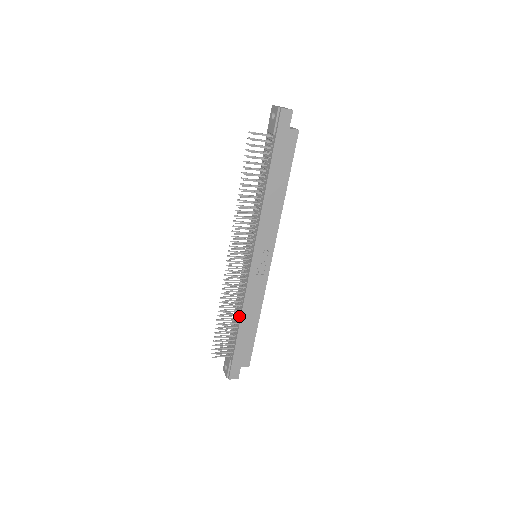
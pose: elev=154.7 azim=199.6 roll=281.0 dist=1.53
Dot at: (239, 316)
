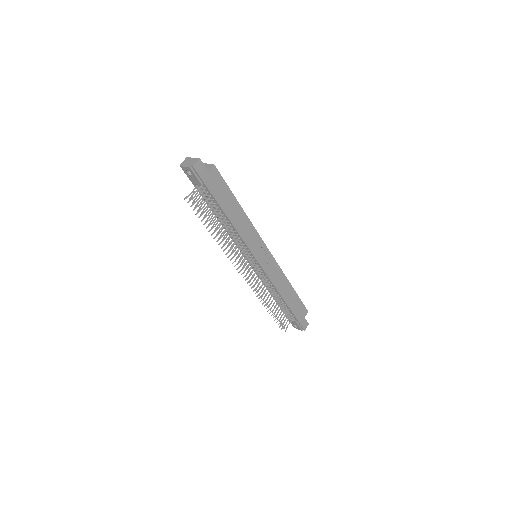
Dot at: (279, 296)
